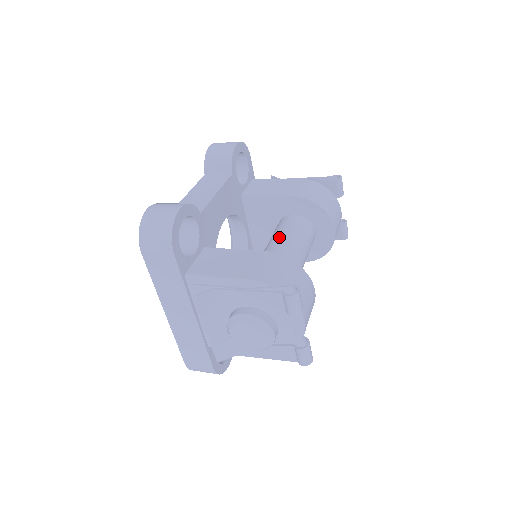
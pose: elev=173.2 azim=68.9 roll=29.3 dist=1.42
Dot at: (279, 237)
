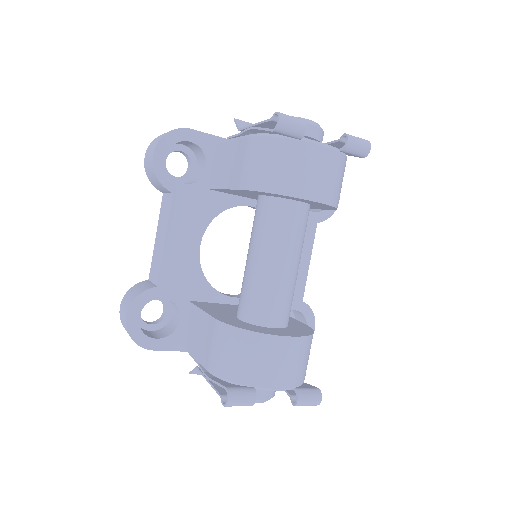
Dot at: (248, 251)
